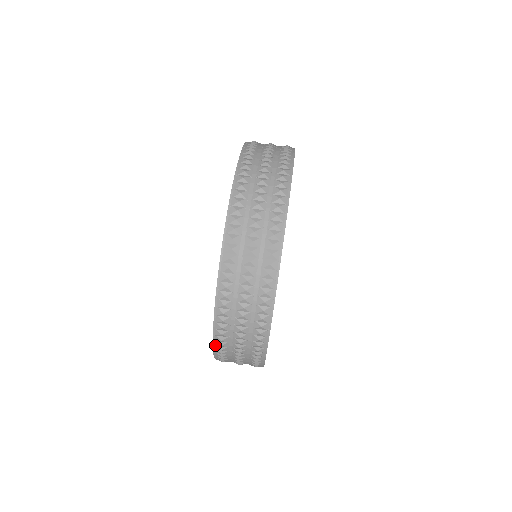
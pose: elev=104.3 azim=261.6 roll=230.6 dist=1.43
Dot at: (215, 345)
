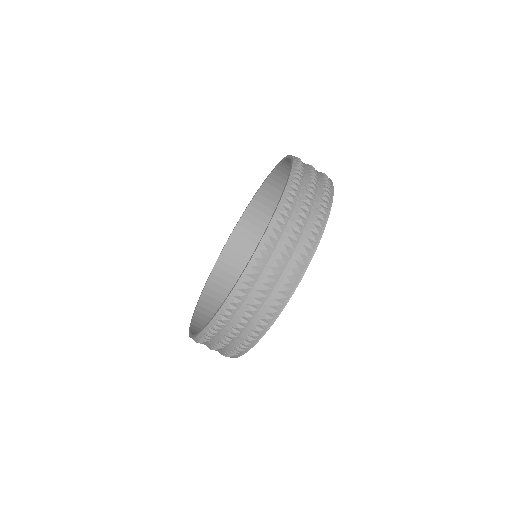
Dot at: occluded
